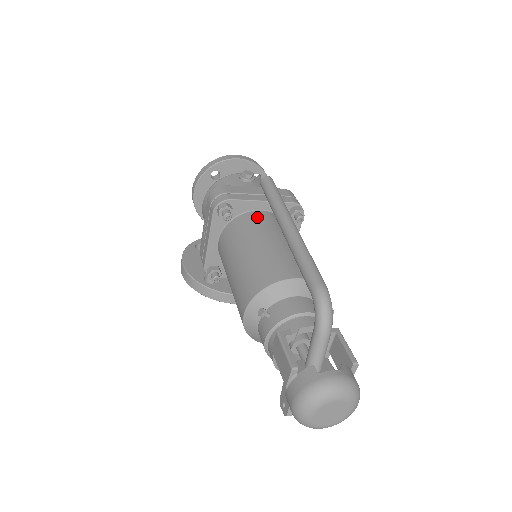
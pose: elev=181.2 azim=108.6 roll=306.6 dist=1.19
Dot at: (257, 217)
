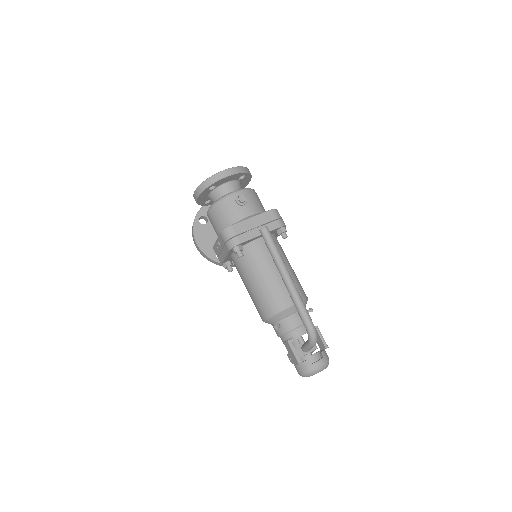
Dot at: (258, 248)
